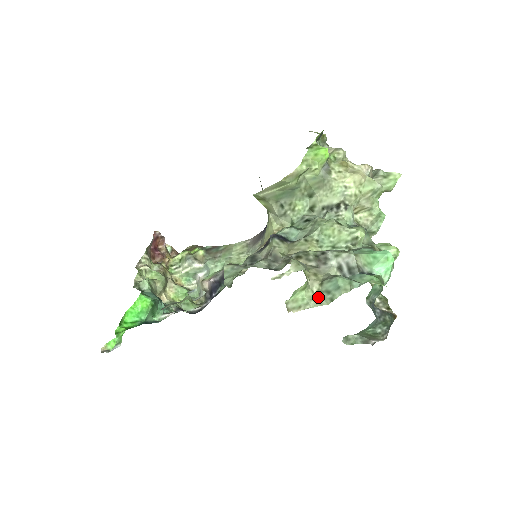
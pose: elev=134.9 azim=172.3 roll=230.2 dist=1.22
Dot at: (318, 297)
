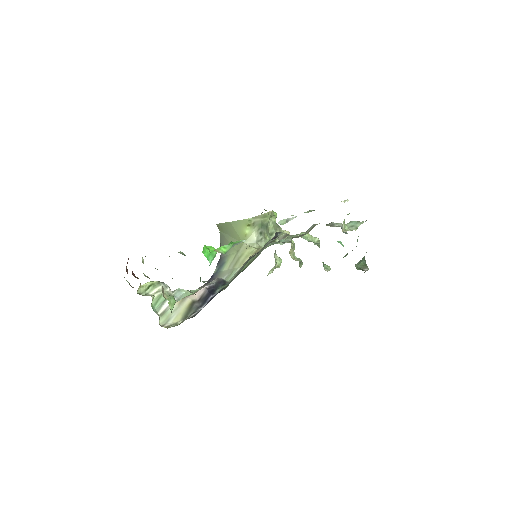
Dot at: (349, 229)
